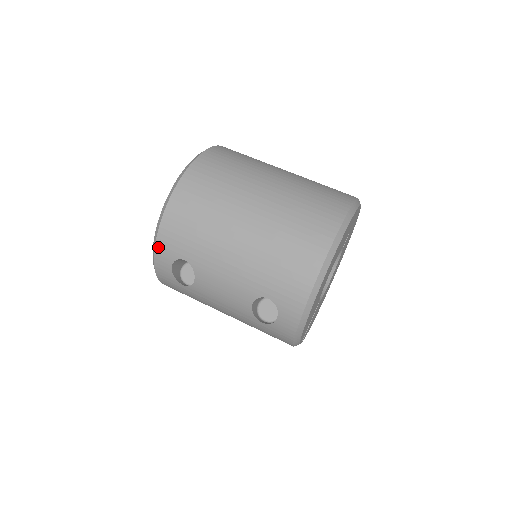
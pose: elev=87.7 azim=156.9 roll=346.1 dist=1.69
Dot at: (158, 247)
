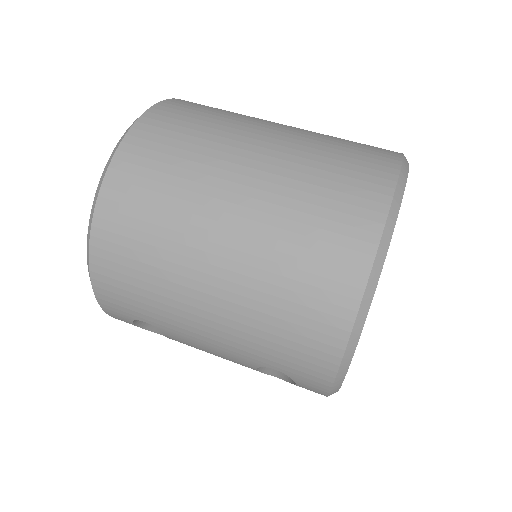
Dot at: (103, 306)
